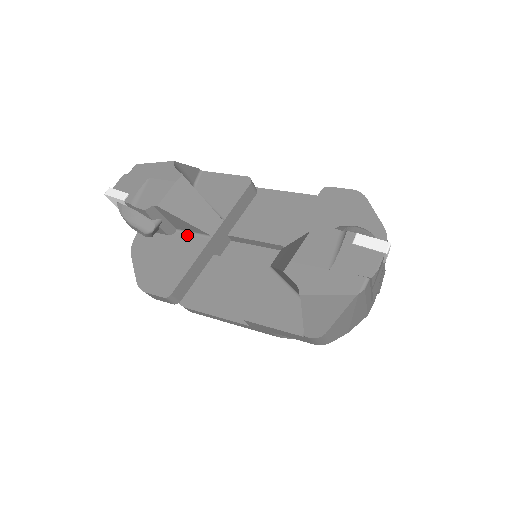
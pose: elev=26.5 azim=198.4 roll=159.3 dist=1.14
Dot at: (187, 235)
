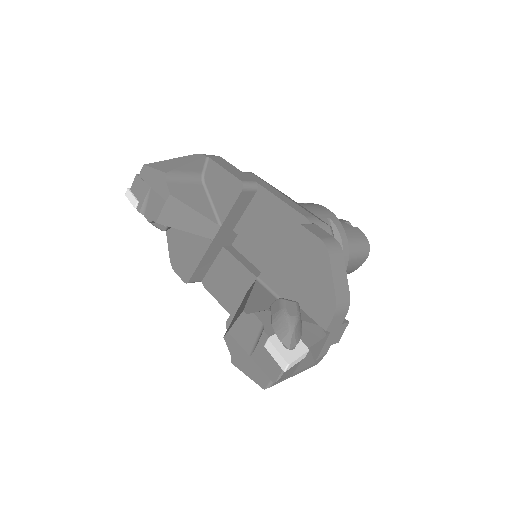
Dot at: occluded
